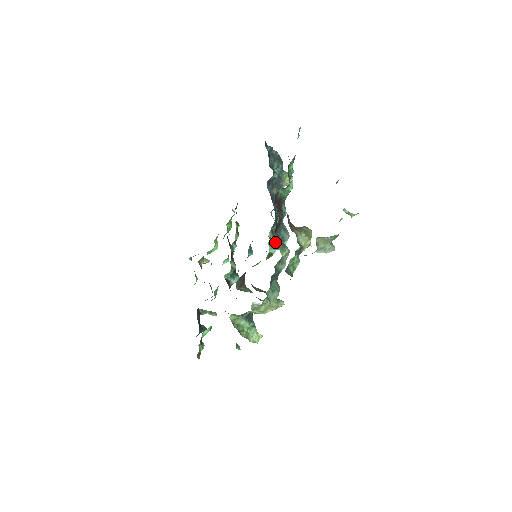
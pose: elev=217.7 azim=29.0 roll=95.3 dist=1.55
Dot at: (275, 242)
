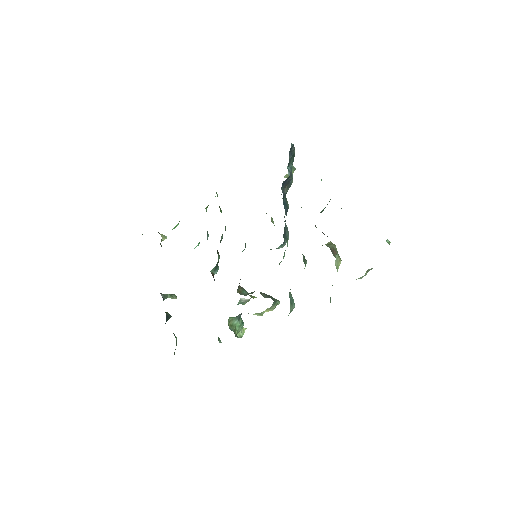
Dot at: (303, 259)
